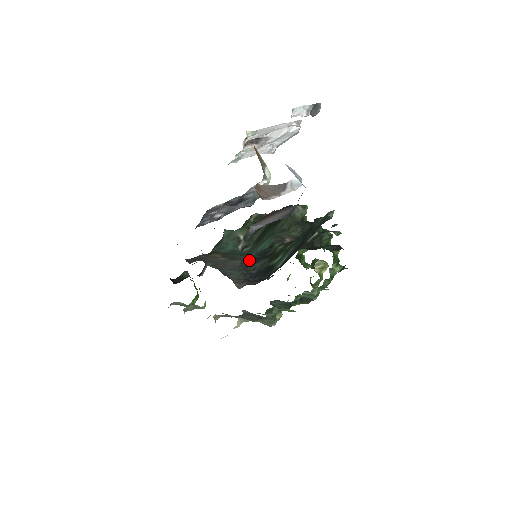
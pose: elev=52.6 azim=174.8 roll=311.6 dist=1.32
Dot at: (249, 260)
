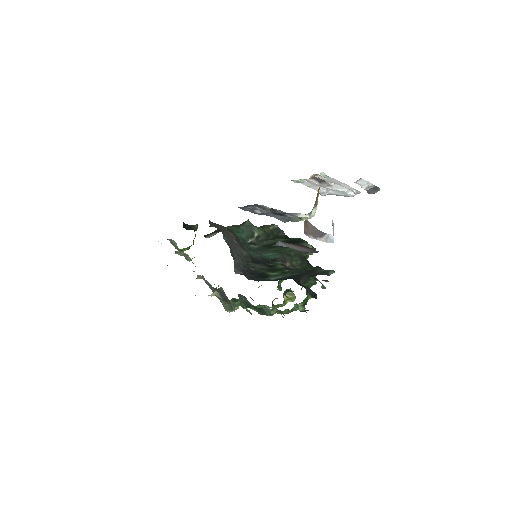
Dot at: (253, 257)
